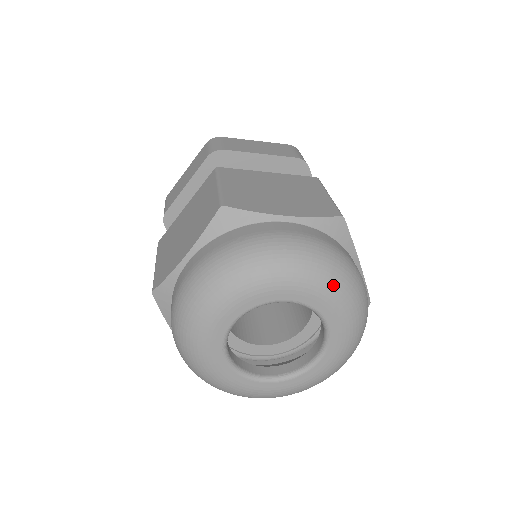
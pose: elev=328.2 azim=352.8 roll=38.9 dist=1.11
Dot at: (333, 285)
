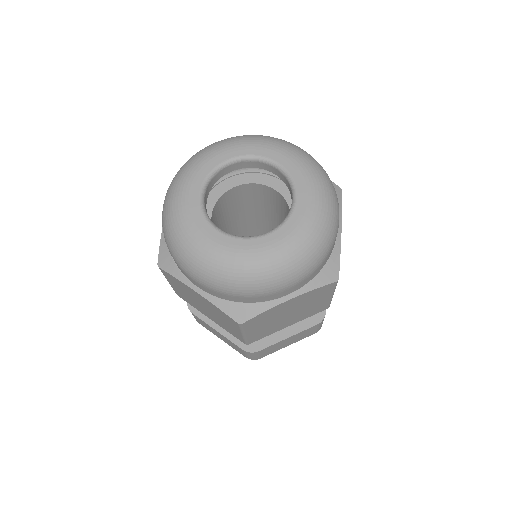
Dot at: (315, 171)
